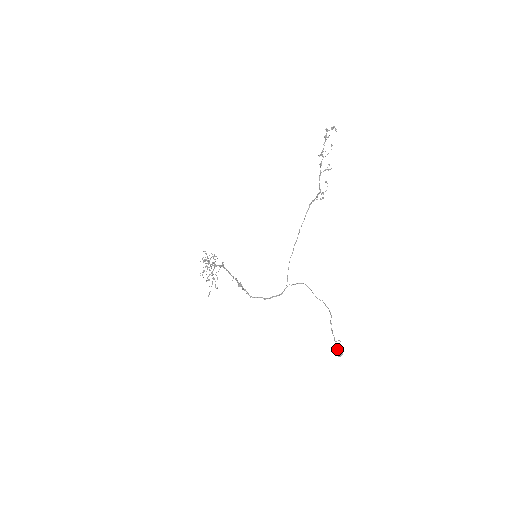
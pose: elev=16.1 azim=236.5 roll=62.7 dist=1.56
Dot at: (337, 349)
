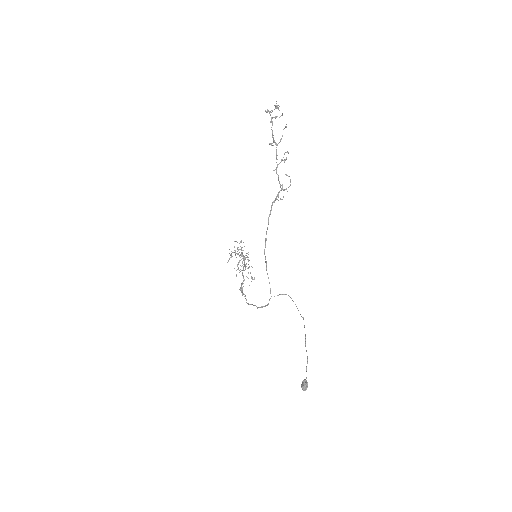
Dot at: (302, 382)
